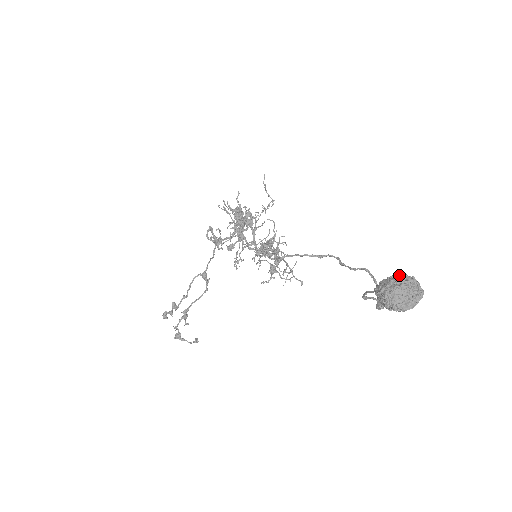
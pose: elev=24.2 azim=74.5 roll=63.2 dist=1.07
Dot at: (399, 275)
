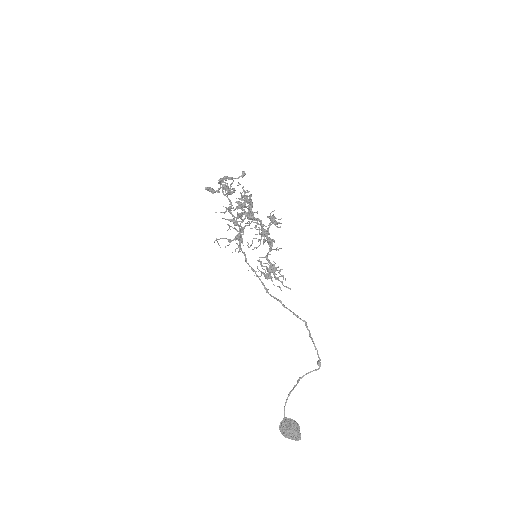
Dot at: (288, 435)
